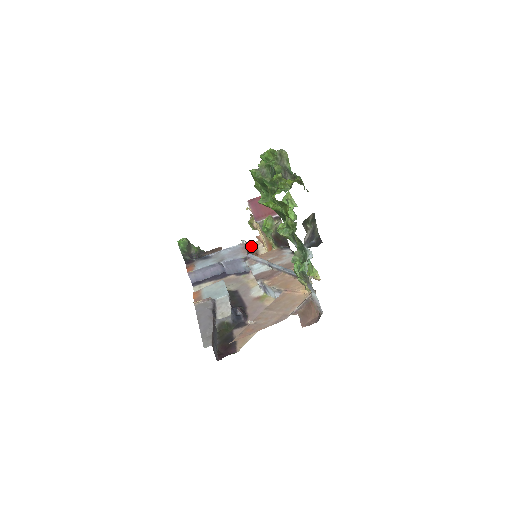
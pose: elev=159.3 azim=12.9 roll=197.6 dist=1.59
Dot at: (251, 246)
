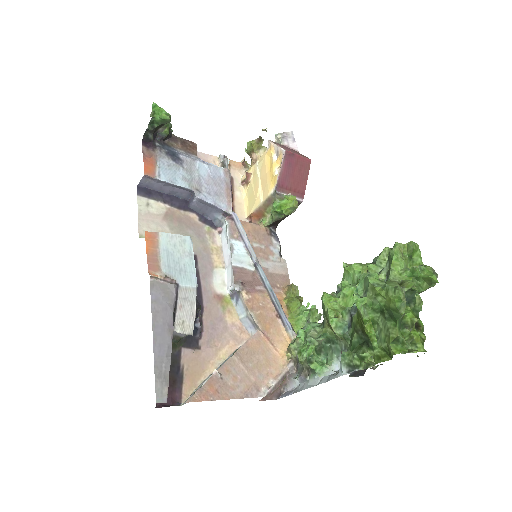
Dot at: occluded
